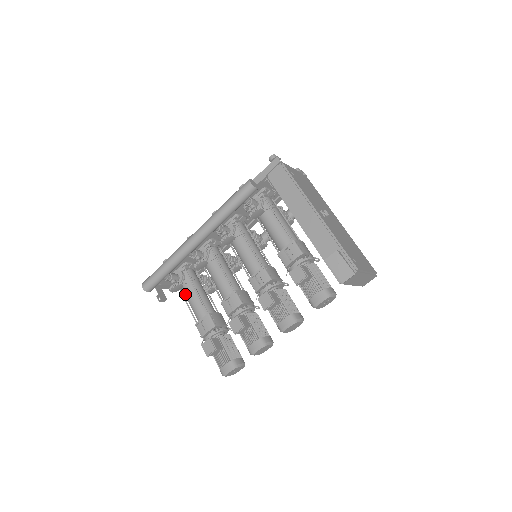
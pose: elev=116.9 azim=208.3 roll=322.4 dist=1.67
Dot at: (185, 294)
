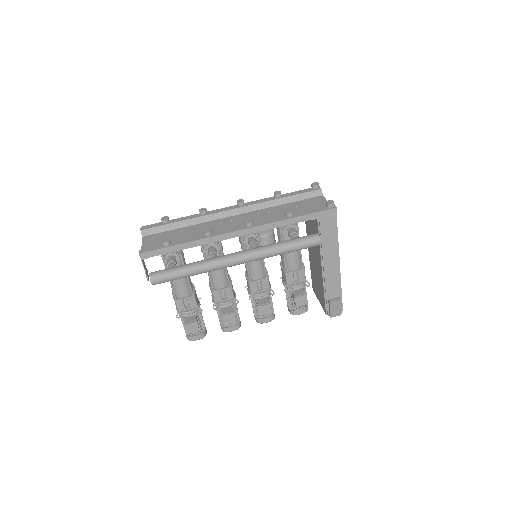
Dot at: occluded
